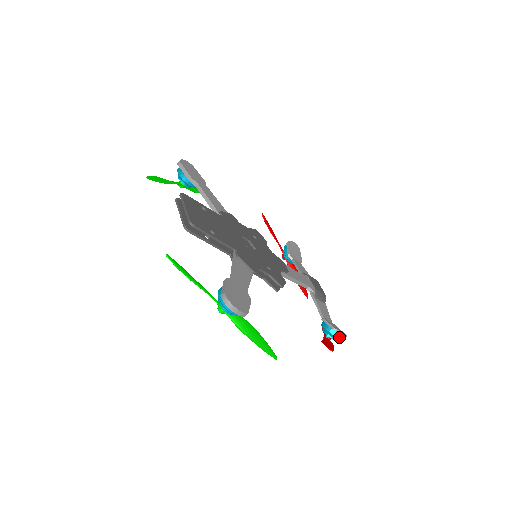
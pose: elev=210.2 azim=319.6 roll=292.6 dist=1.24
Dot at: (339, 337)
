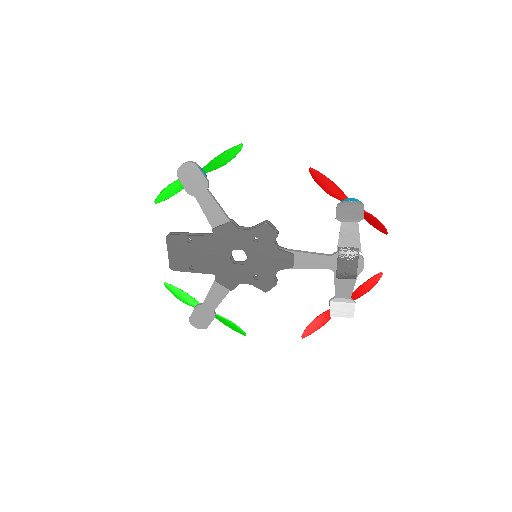
Dot at: (339, 318)
